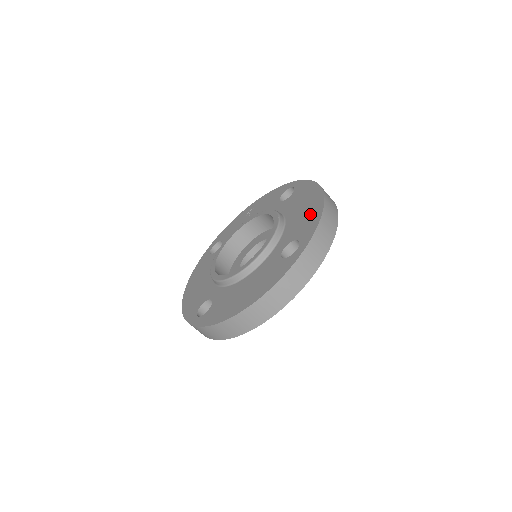
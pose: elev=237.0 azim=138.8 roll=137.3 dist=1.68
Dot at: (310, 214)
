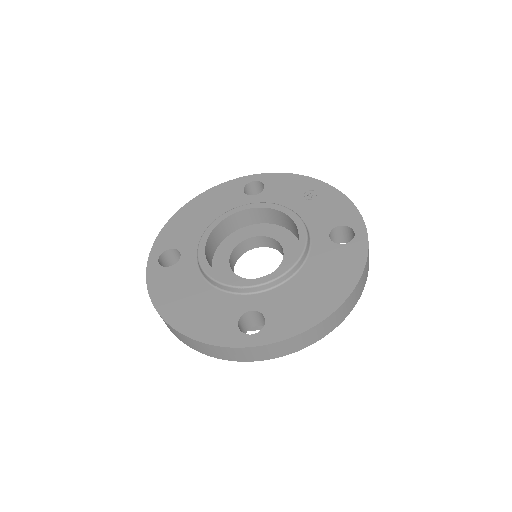
Dot at: (306, 310)
